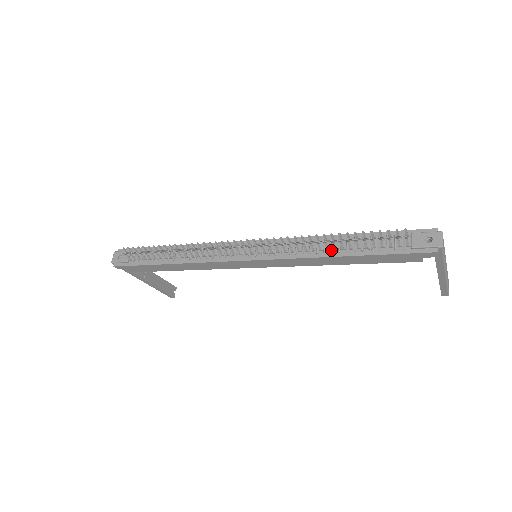
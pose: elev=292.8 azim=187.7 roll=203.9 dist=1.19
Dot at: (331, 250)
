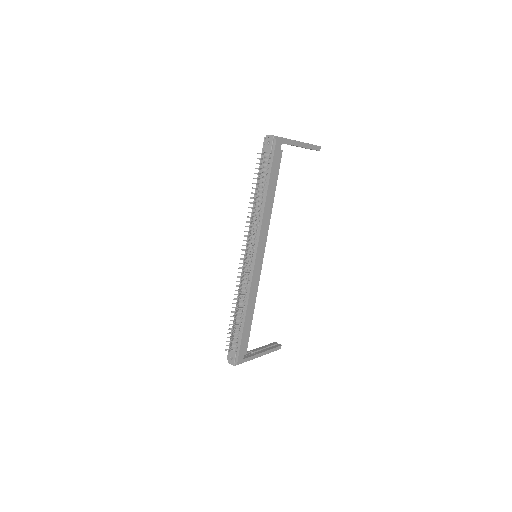
Dot at: (261, 202)
